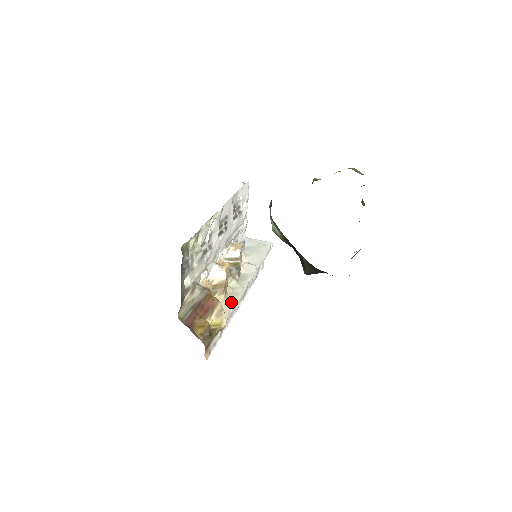
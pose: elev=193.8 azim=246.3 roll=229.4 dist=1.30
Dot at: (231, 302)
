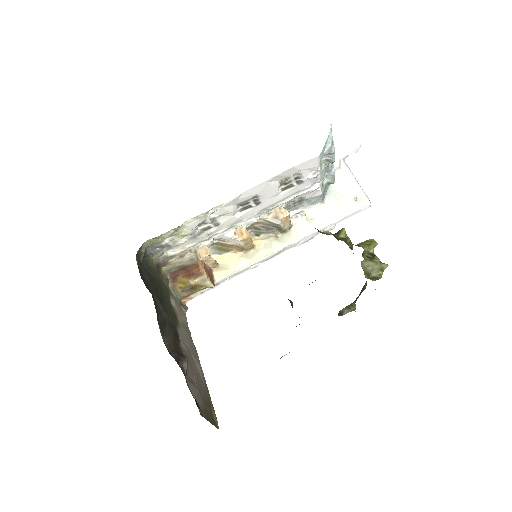
Dot at: (245, 263)
